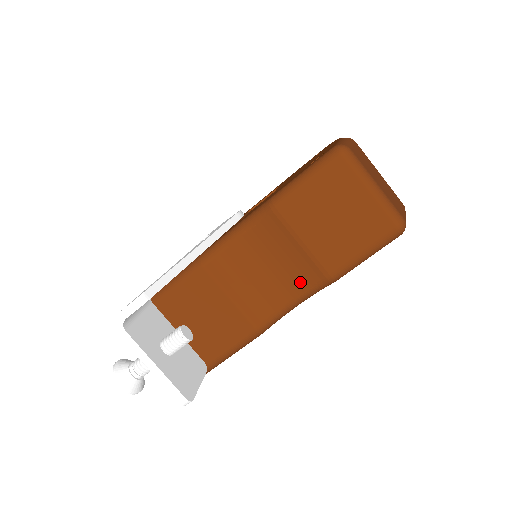
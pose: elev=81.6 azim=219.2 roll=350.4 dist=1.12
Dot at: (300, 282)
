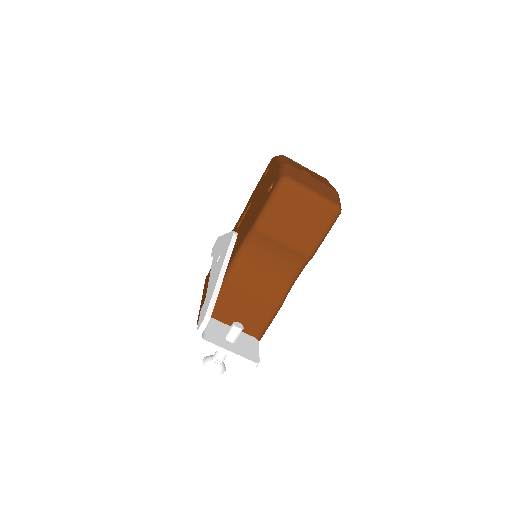
Dot at: (292, 266)
